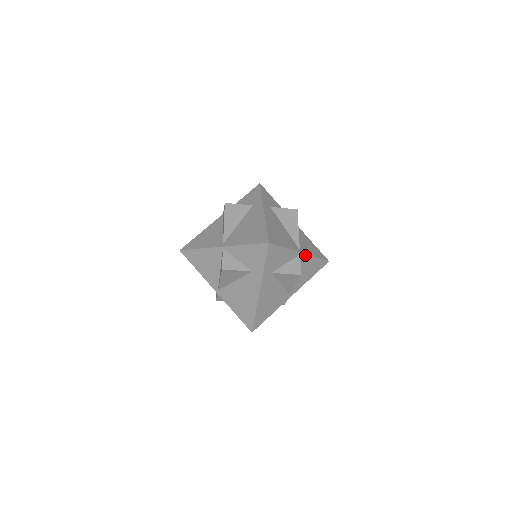
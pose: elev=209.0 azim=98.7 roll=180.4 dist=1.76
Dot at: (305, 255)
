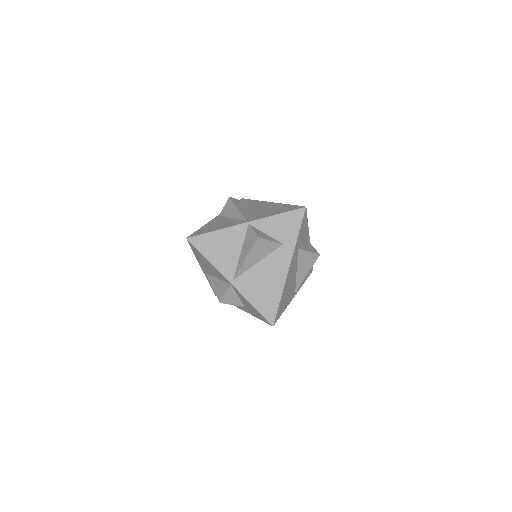
Dot at: occluded
